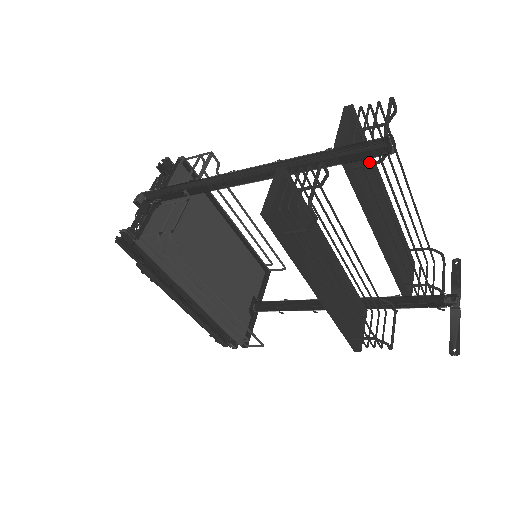
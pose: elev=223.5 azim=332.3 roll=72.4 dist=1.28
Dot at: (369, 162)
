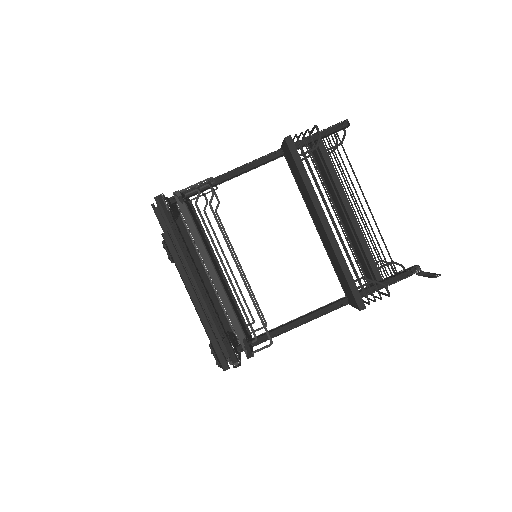
Dot at: (335, 145)
